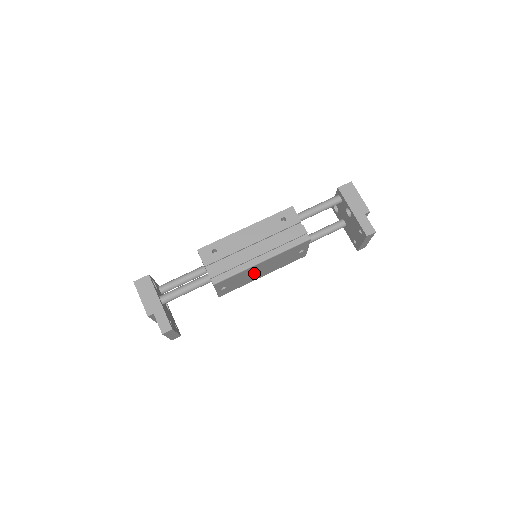
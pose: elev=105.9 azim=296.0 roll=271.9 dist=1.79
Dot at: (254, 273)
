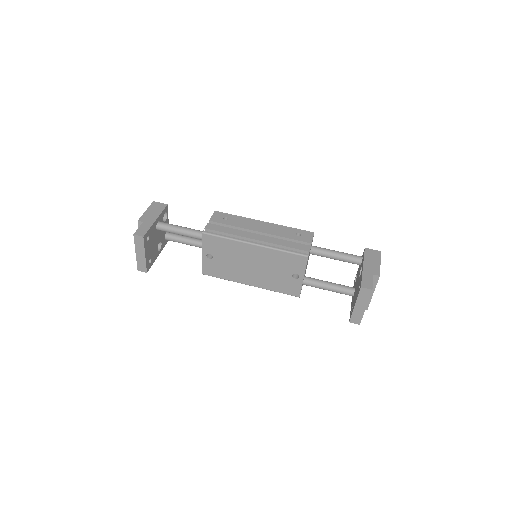
Dot at: (243, 263)
